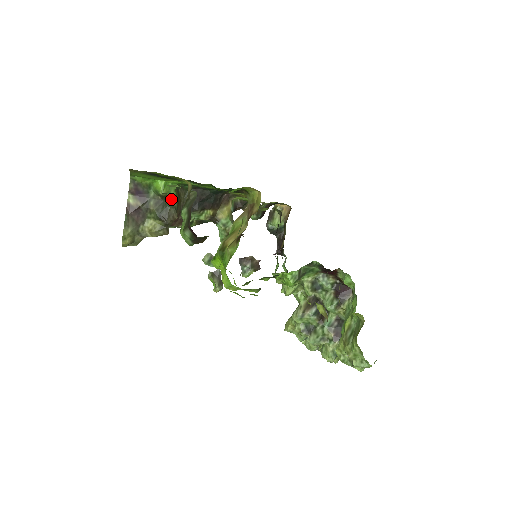
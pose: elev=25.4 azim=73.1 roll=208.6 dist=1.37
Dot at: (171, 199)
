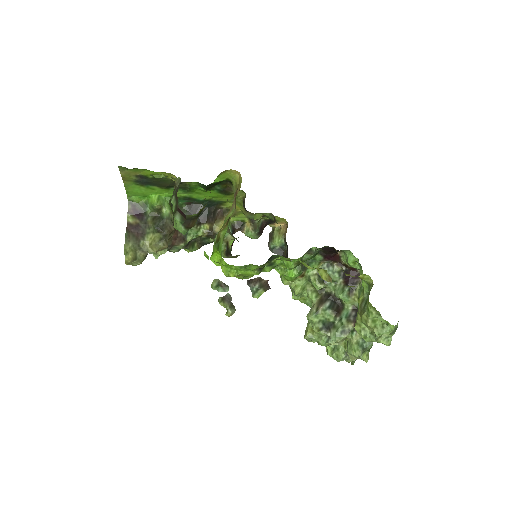
Dot at: (166, 210)
